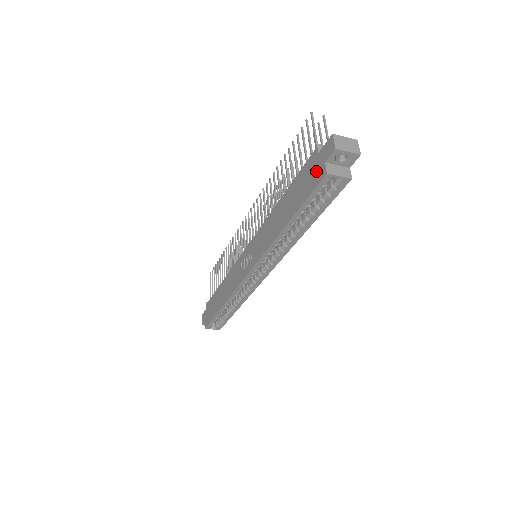
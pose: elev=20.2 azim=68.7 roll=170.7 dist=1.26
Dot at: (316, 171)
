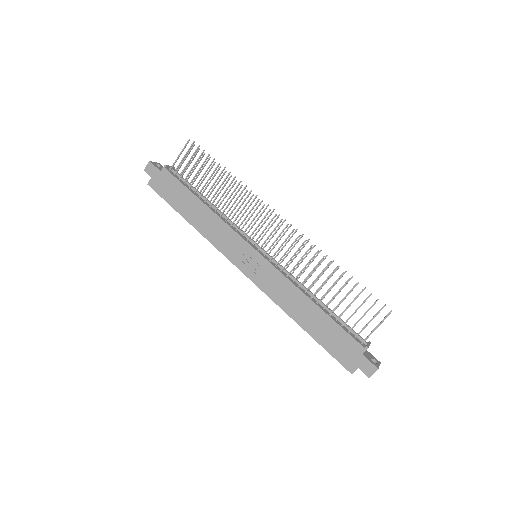
Dot at: (350, 358)
